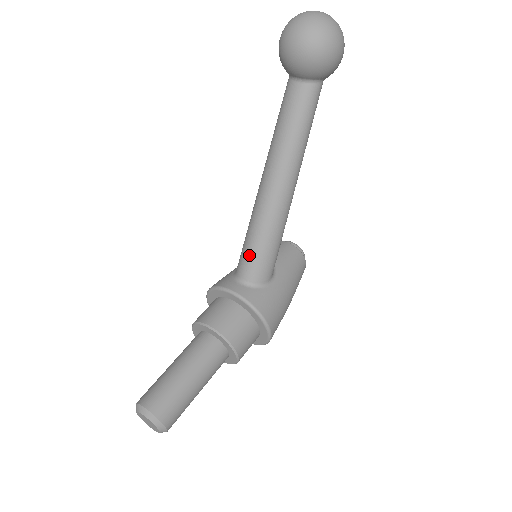
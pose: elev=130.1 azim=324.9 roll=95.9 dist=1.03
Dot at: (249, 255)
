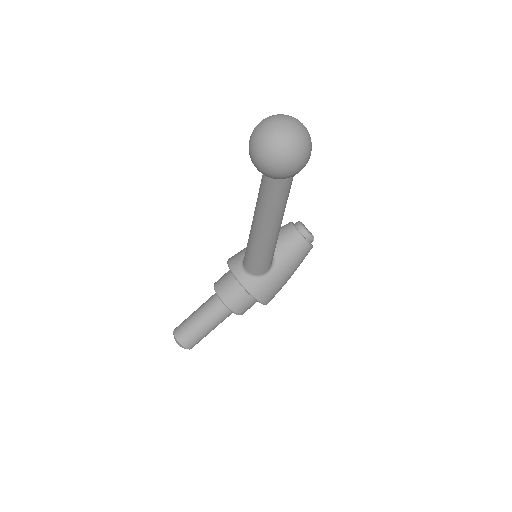
Dot at: (248, 259)
